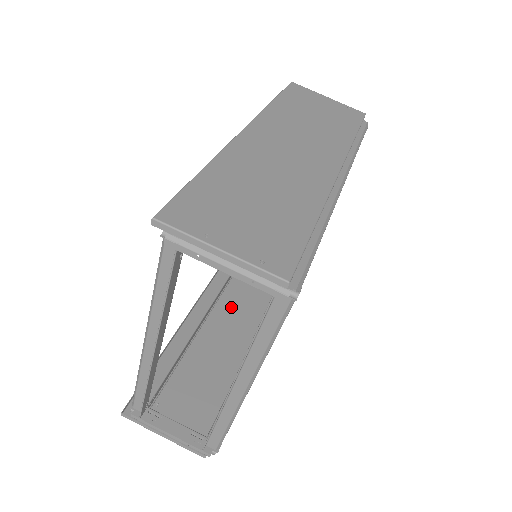
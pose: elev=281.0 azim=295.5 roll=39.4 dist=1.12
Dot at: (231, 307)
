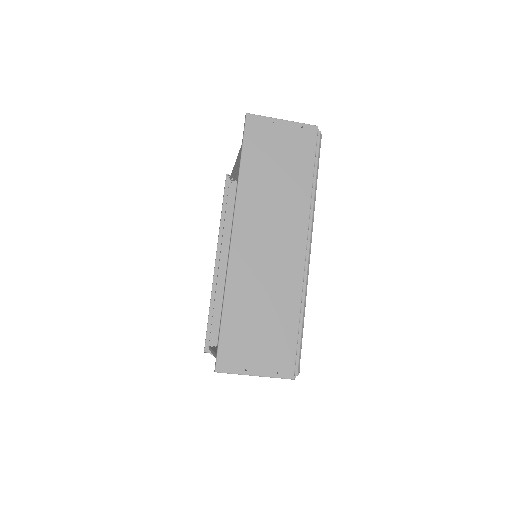
Dot at: occluded
